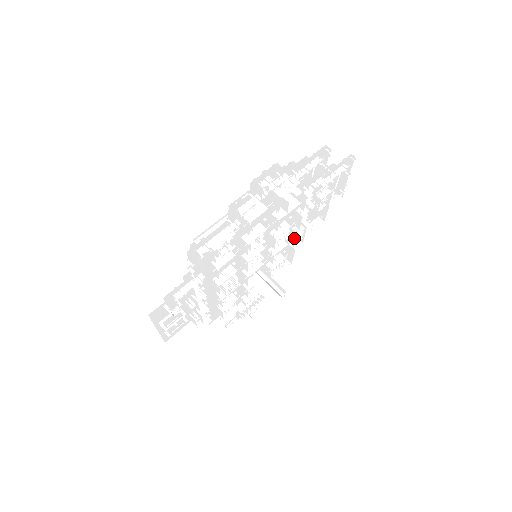
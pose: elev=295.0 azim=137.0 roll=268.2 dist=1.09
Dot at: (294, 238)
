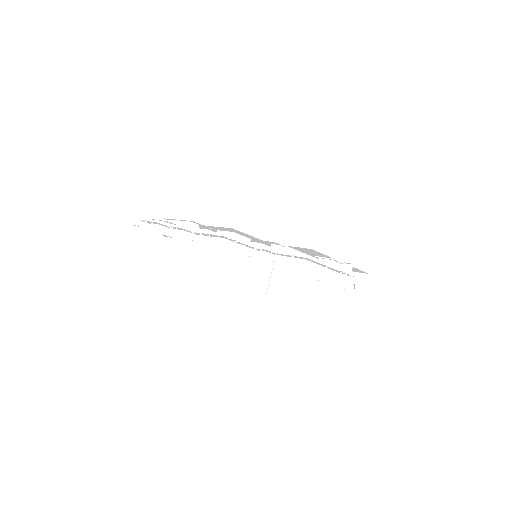
Dot at: occluded
